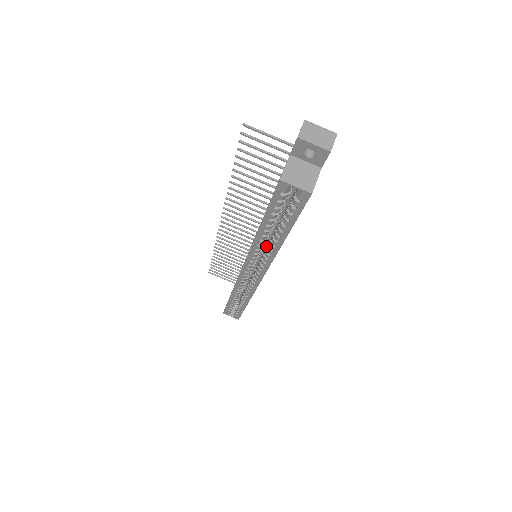
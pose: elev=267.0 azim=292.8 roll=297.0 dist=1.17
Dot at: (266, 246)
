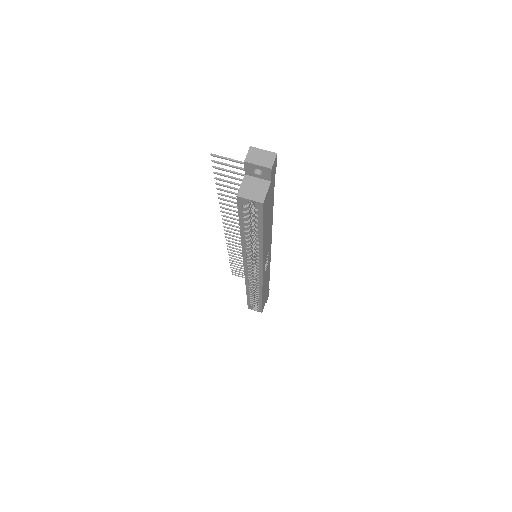
Dot at: occluded
